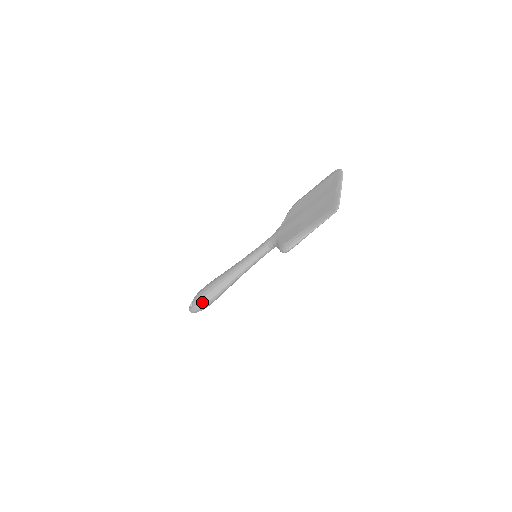
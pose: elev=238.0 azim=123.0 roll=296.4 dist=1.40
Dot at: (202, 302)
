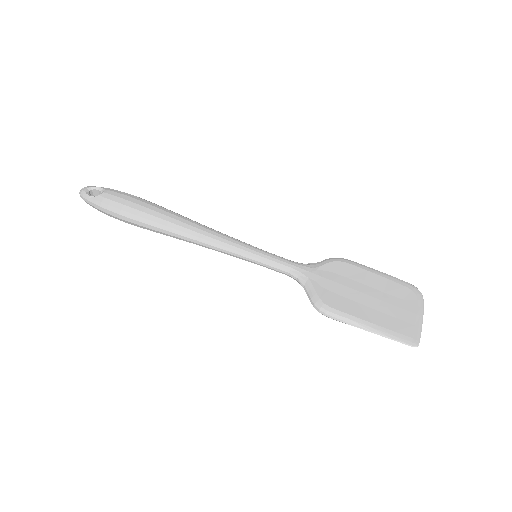
Dot at: (124, 215)
